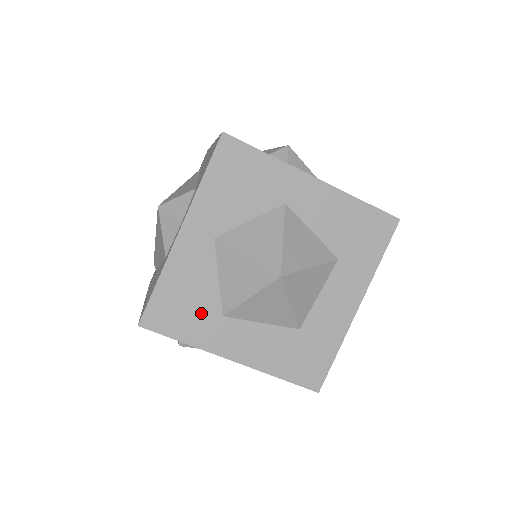
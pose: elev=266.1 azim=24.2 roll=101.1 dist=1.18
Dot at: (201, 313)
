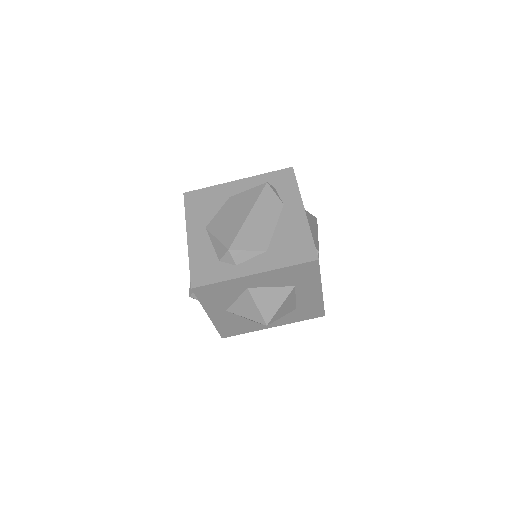
Dot at: (244, 325)
